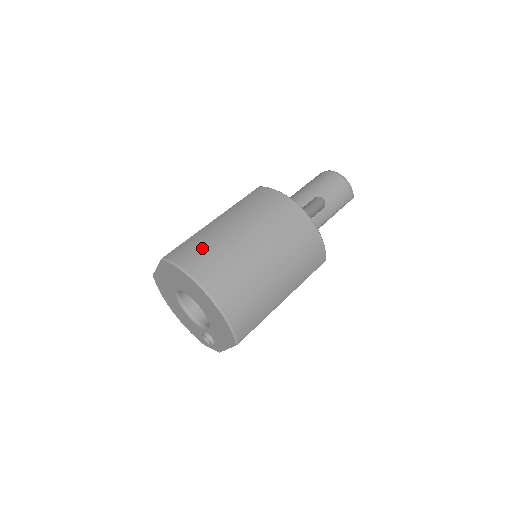
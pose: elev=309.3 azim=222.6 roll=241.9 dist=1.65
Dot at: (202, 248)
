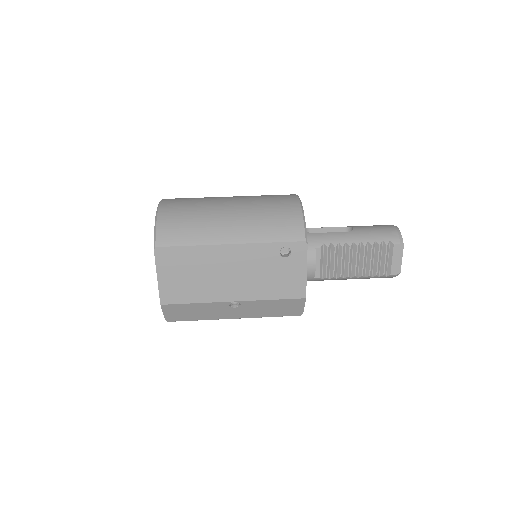
Dot at: occluded
